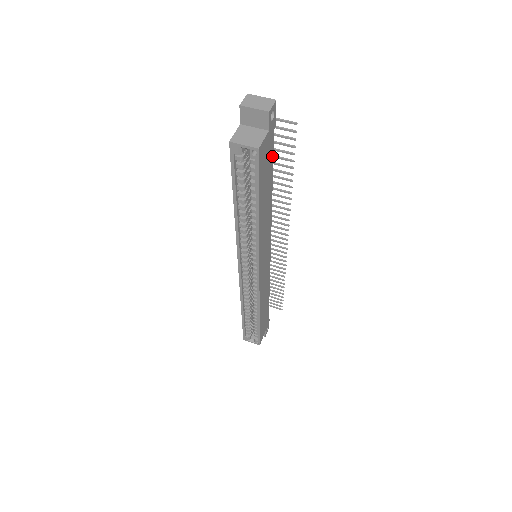
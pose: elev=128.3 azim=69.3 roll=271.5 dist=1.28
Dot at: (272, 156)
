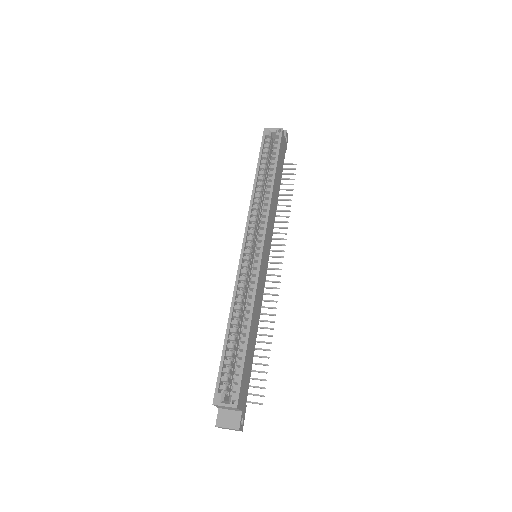
Dot at: occluded
